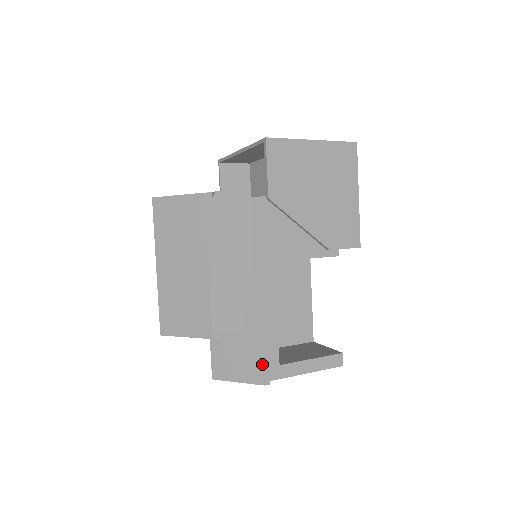
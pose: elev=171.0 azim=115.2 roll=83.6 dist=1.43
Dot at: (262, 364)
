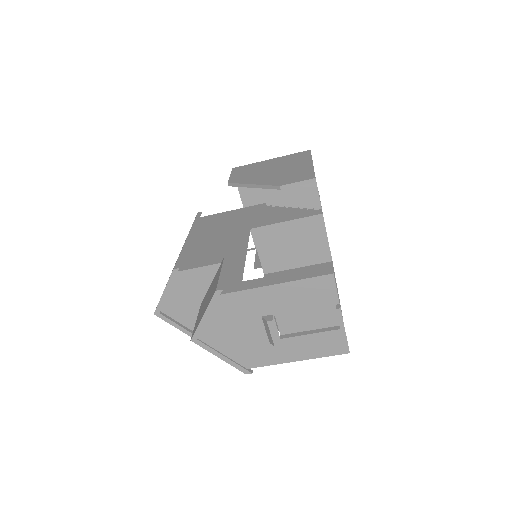
Dot at: (218, 279)
